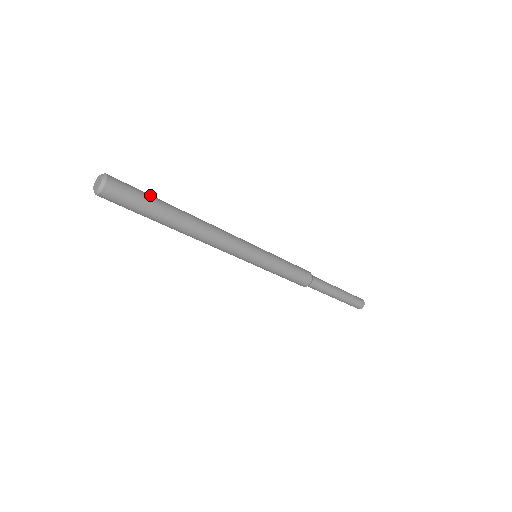
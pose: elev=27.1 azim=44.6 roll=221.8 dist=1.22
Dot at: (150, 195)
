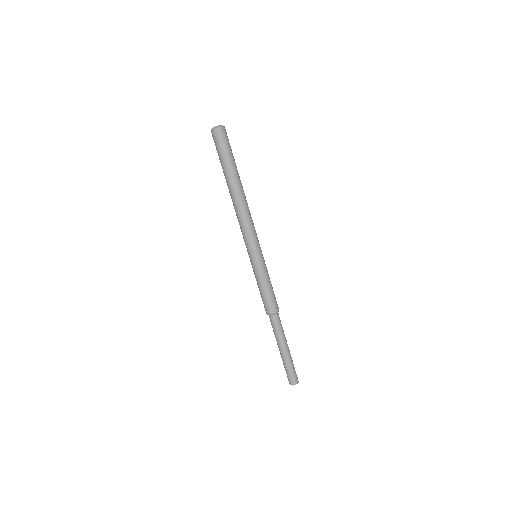
Dot at: occluded
